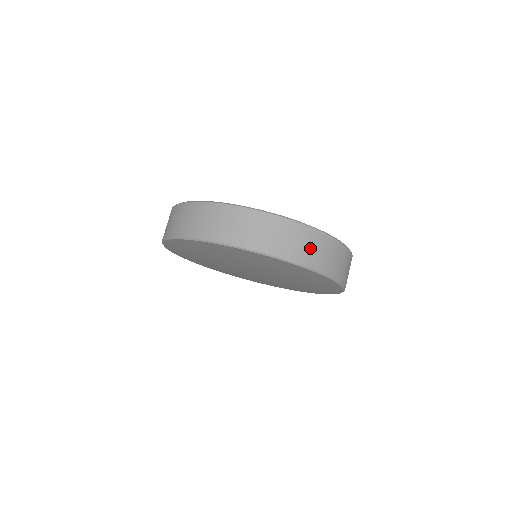
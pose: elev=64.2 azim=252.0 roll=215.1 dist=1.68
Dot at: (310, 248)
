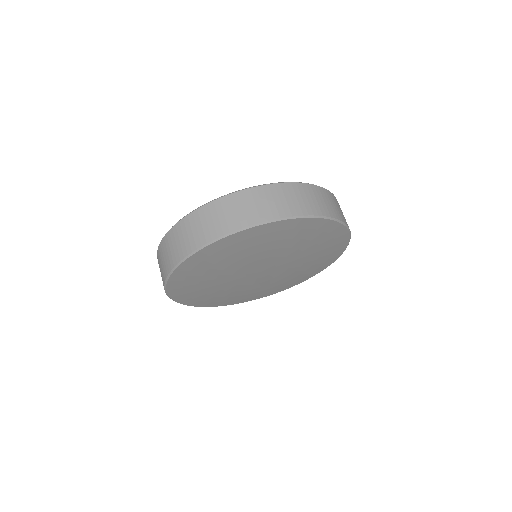
Dot at: (285, 200)
